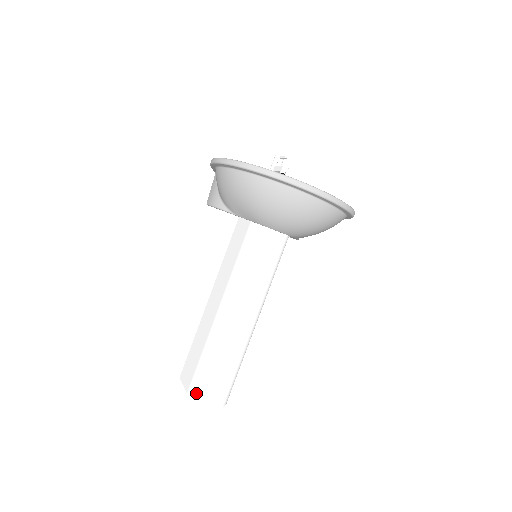
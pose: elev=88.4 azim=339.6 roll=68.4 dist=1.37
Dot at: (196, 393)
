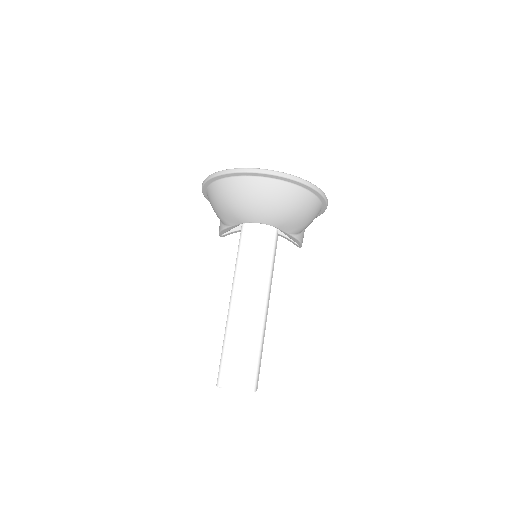
Dot at: (220, 380)
